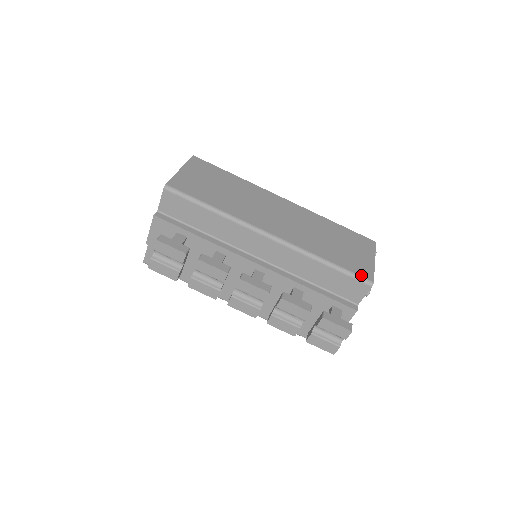
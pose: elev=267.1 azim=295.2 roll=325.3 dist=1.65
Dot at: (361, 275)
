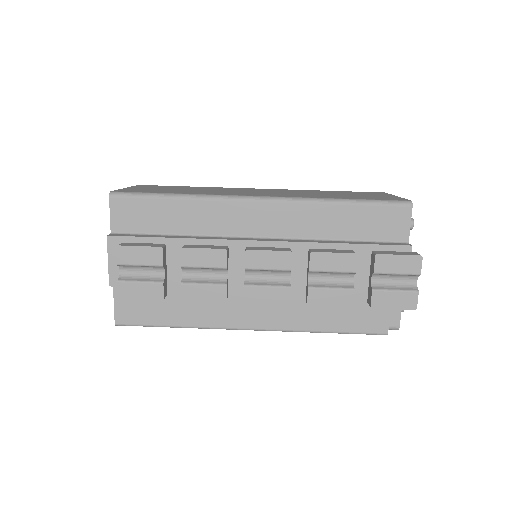
Dot at: (392, 200)
